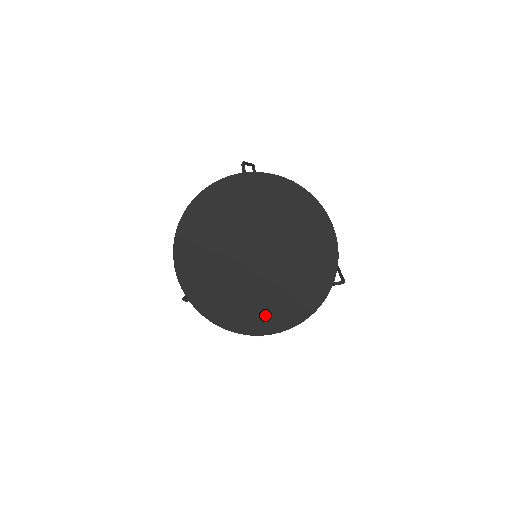
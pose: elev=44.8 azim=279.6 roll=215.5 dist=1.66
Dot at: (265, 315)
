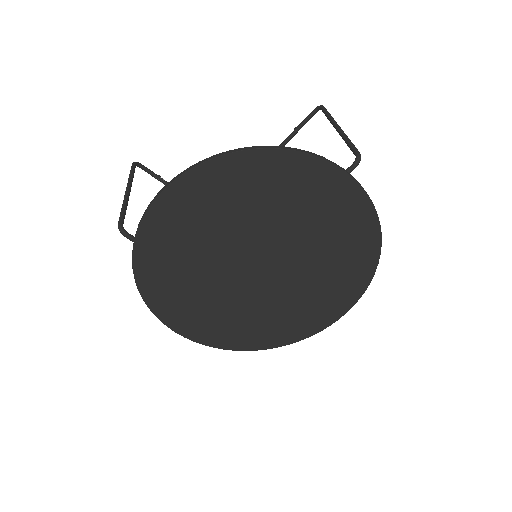
Dot at: (205, 321)
